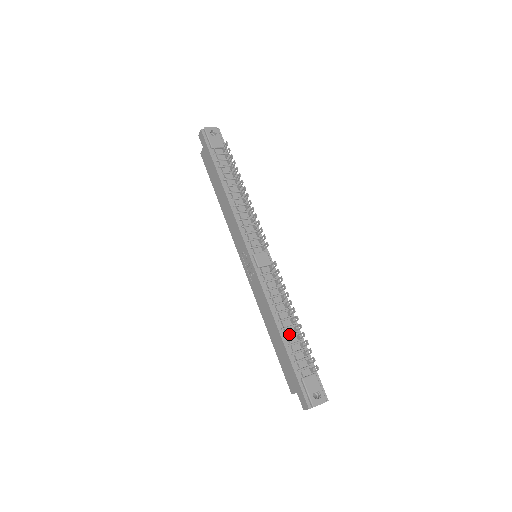
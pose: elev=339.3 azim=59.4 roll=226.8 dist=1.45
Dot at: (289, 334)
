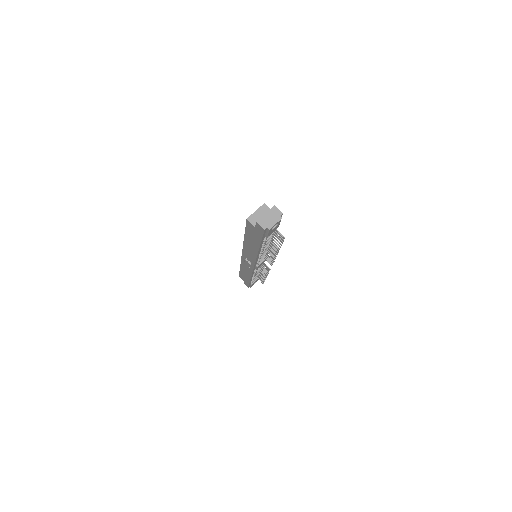
Dot at: (255, 276)
